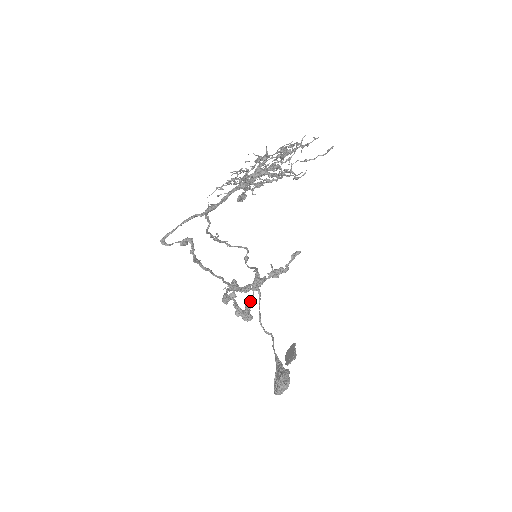
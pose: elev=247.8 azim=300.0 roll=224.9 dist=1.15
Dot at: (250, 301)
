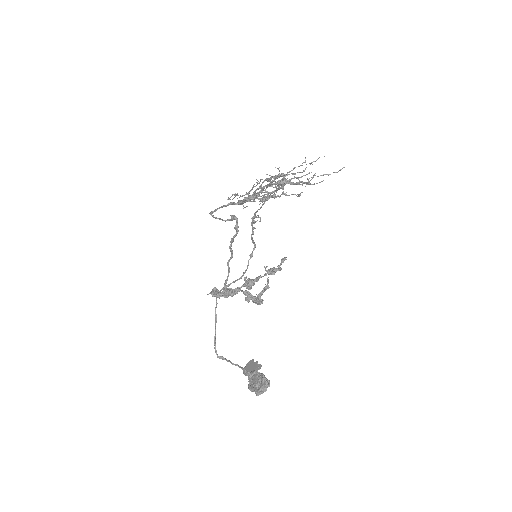
Dot at: (268, 282)
